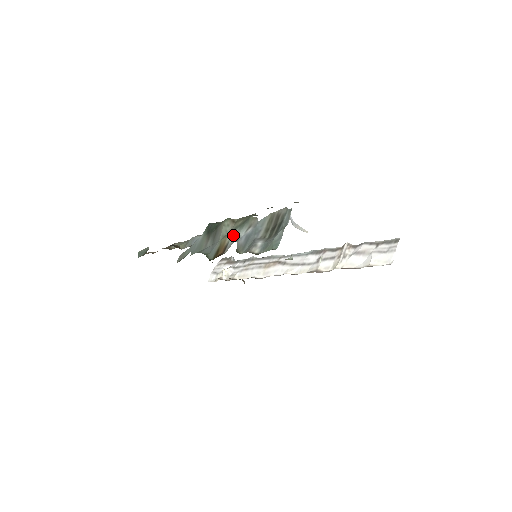
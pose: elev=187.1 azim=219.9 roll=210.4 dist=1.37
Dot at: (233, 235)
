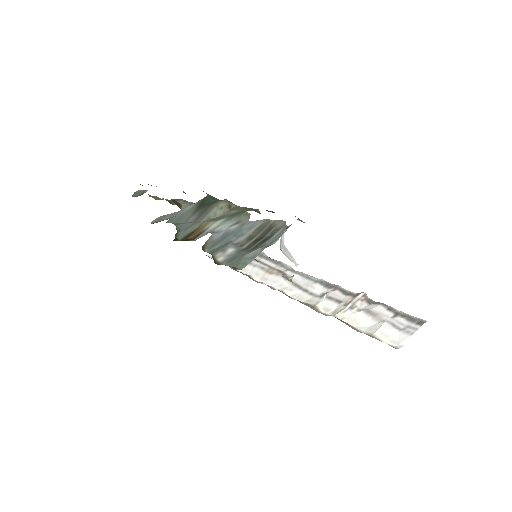
Dot at: (216, 223)
